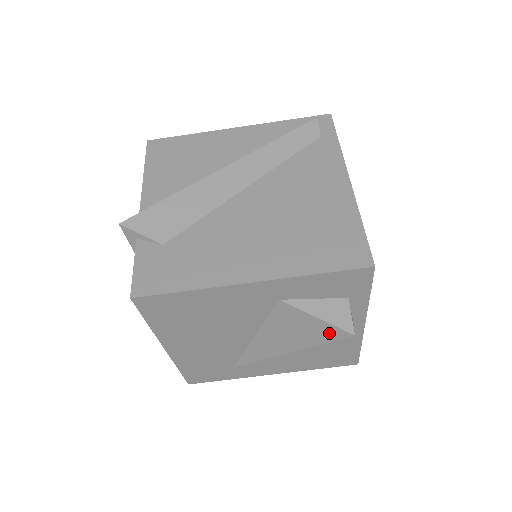
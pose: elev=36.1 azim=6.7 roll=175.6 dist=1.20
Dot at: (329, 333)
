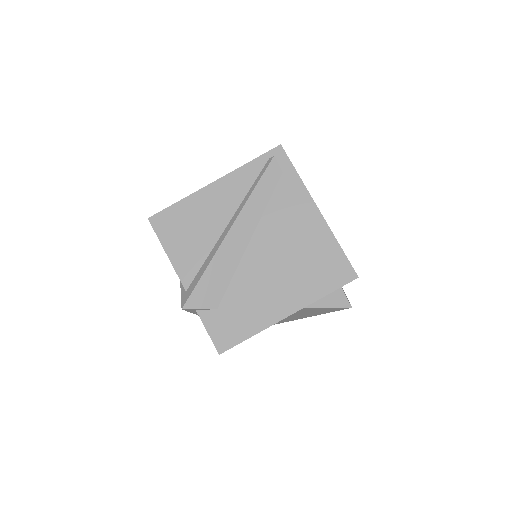
Dot at: (335, 310)
